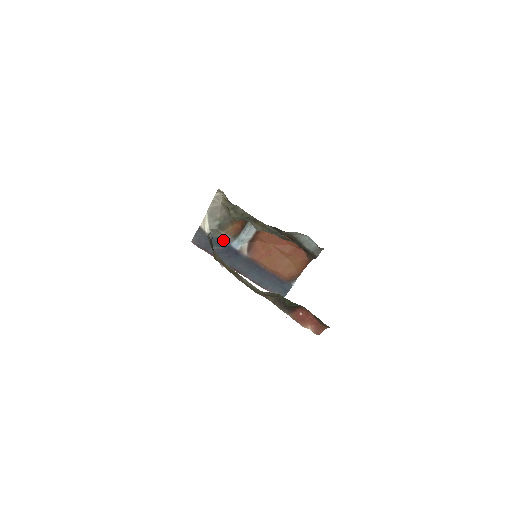
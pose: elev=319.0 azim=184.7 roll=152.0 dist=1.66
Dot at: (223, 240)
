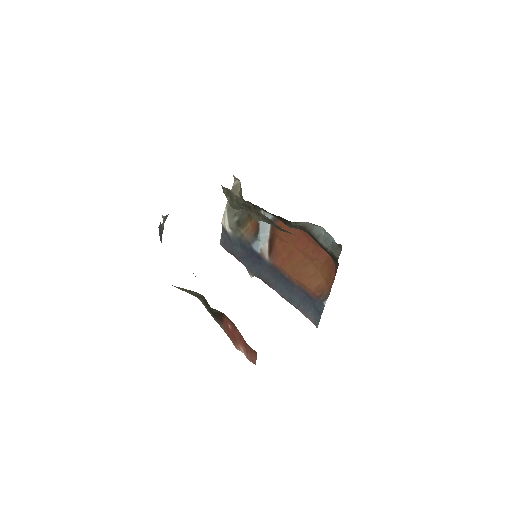
Dot at: (244, 241)
